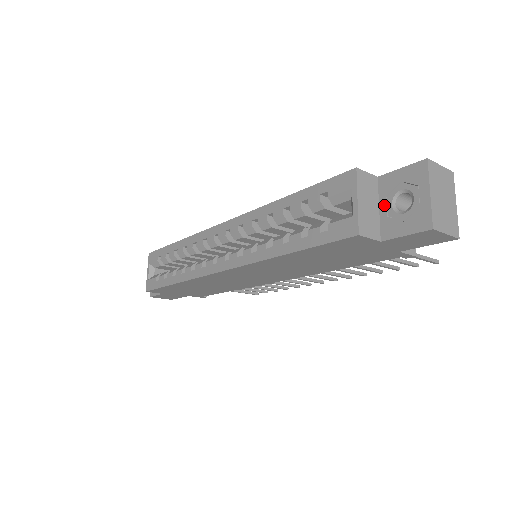
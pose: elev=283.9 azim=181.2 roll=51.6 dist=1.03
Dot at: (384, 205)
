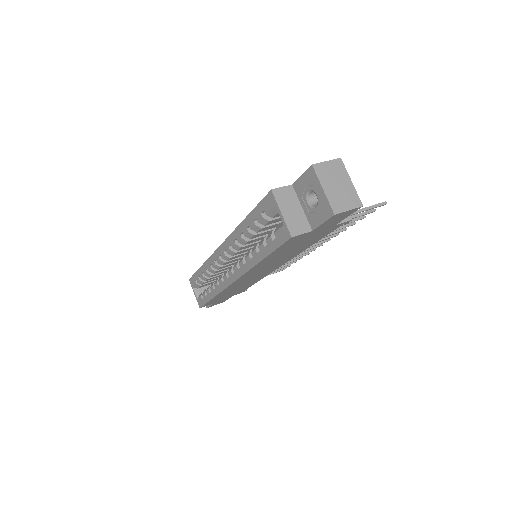
Dot at: (303, 204)
